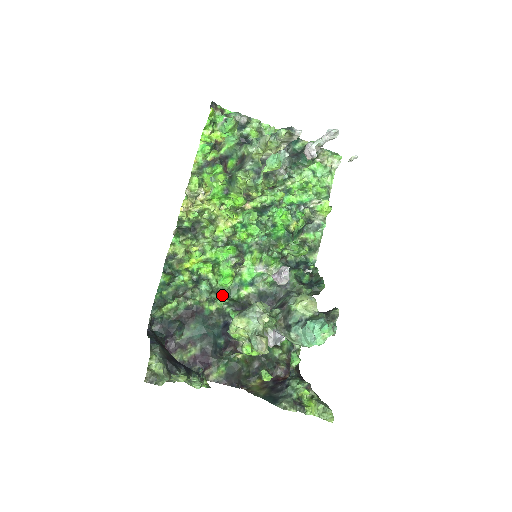
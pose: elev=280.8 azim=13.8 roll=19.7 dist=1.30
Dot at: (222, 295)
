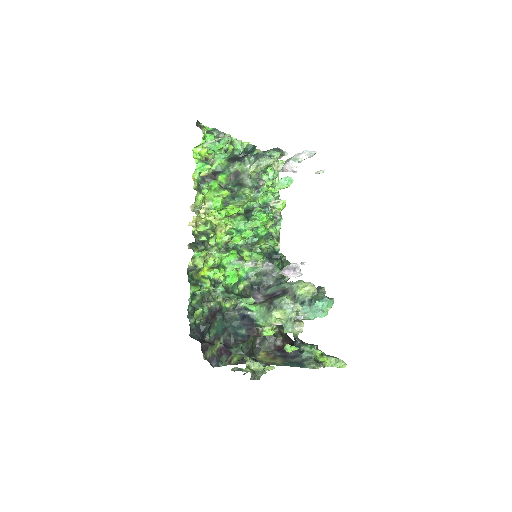
Dot at: (230, 293)
